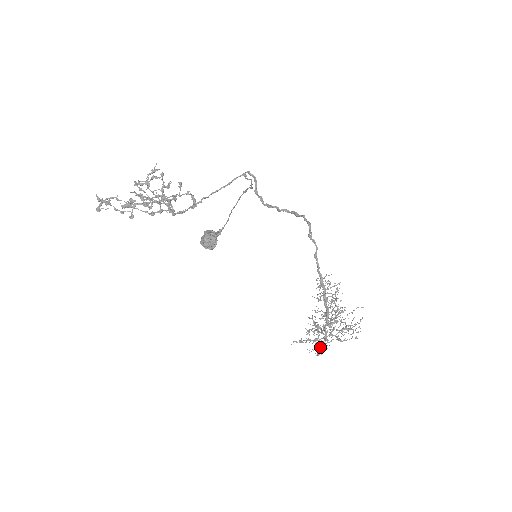
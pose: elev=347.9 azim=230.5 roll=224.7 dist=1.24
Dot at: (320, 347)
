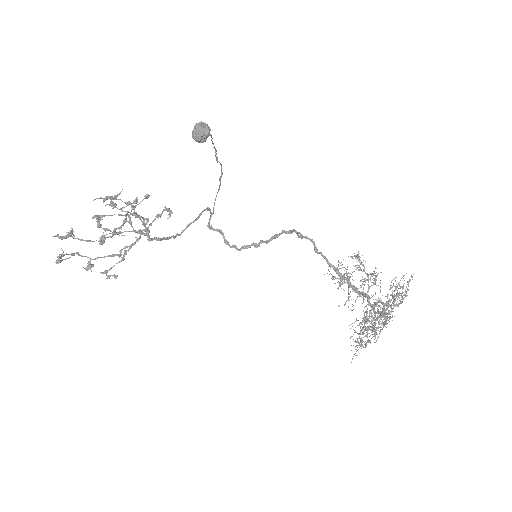
Dot at: (383, 316)
